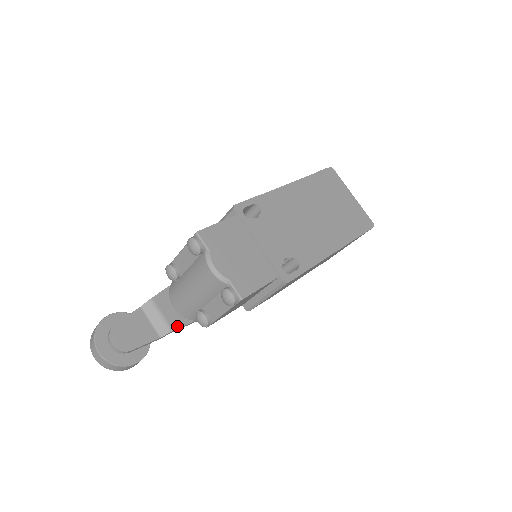
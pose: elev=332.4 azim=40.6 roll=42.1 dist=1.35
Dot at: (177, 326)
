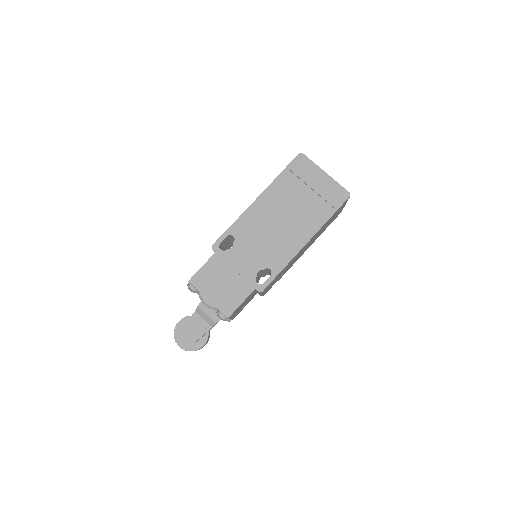
Dot at: (219, 318)
